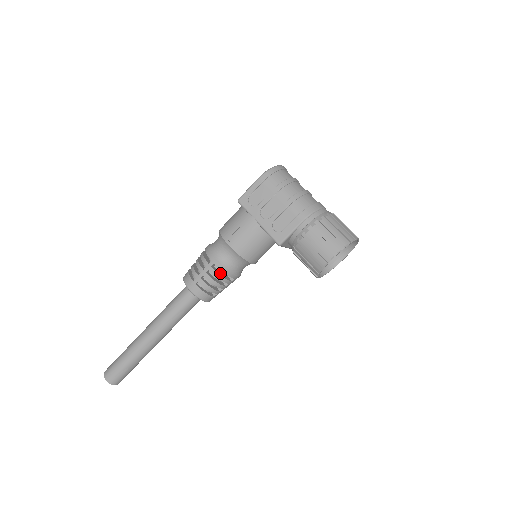
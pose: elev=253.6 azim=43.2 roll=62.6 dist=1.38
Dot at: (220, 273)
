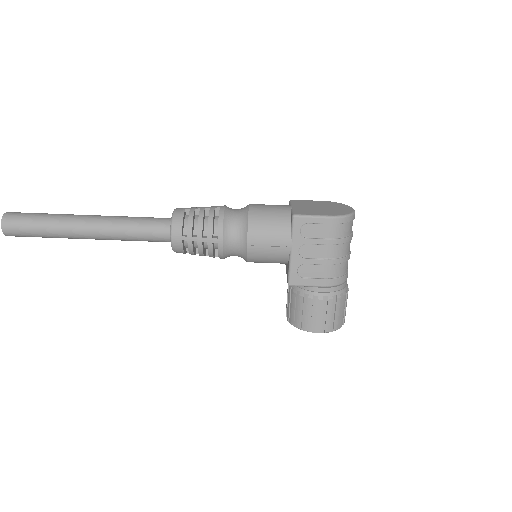
Dot at: occluded
